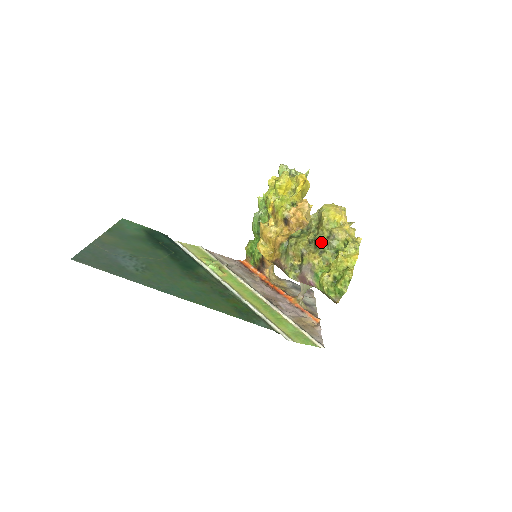
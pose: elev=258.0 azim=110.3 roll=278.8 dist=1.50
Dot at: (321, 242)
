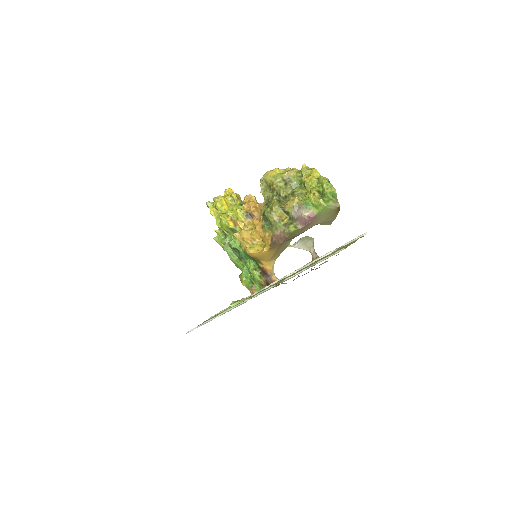
Dot at: (285, 191)
